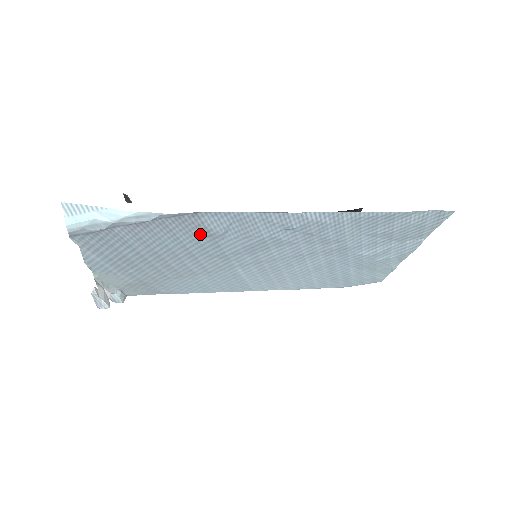
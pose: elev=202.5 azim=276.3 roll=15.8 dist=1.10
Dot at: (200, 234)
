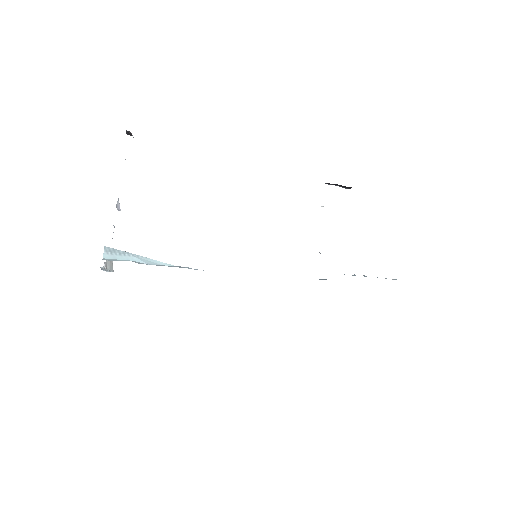
Dot at: occluded
